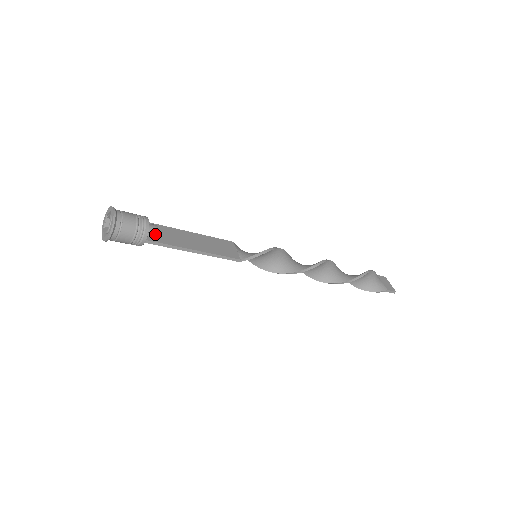
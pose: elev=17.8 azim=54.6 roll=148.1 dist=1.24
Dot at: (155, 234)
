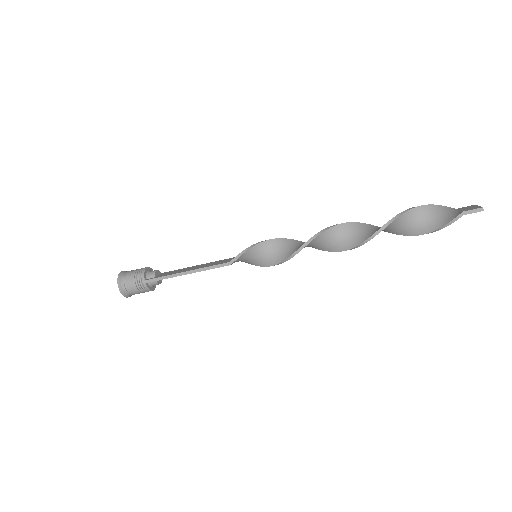
Dot at: (153, 275)
